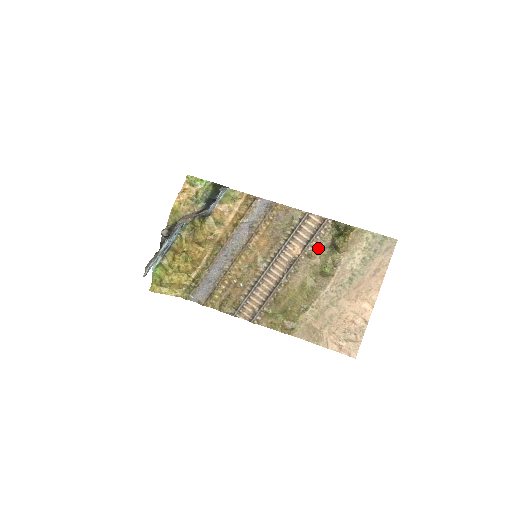
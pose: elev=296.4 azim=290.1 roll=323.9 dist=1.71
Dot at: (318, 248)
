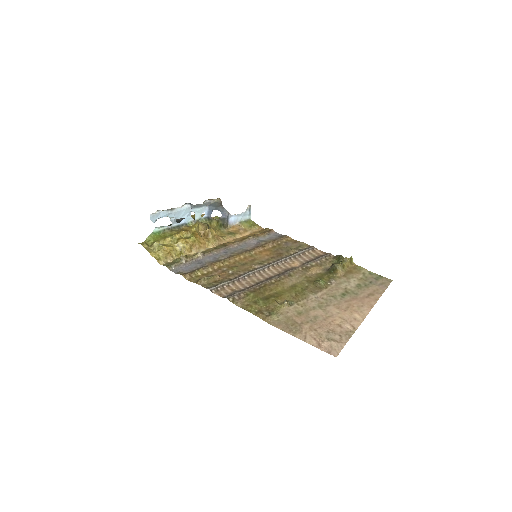
Dot at: (317, 267)
